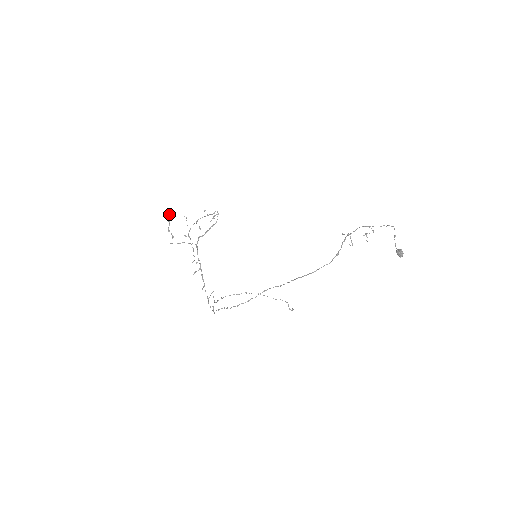
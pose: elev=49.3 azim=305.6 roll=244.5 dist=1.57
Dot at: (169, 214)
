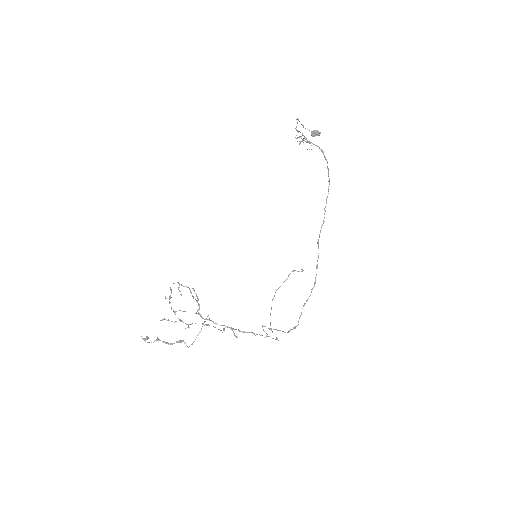
Dot at: (147, 338)
